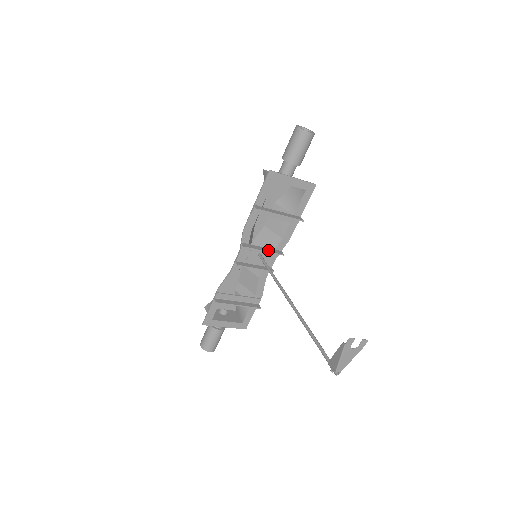
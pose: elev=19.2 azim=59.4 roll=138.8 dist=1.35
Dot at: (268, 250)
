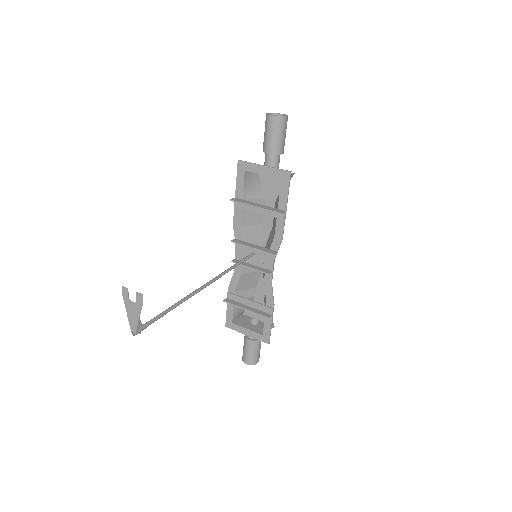
Dot at: (258, 248)
